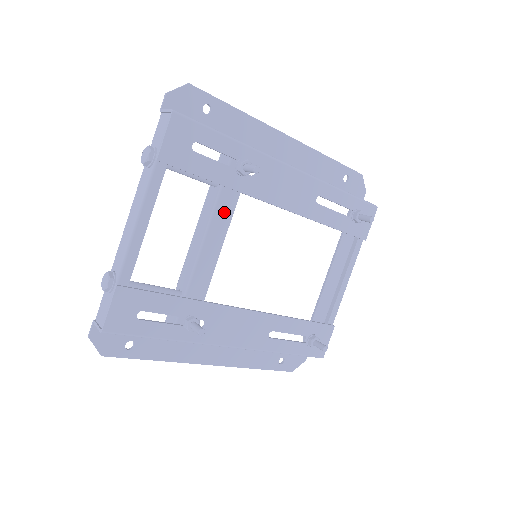
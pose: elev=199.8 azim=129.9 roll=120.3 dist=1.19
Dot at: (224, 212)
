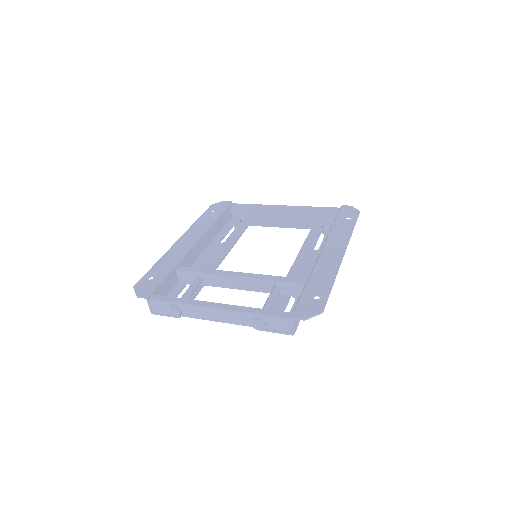
Dot at: occluded
